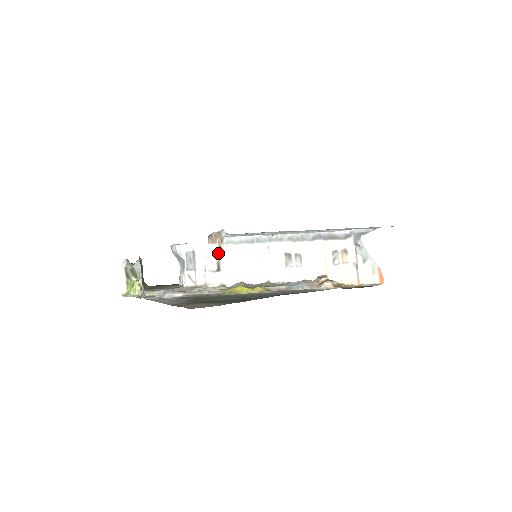
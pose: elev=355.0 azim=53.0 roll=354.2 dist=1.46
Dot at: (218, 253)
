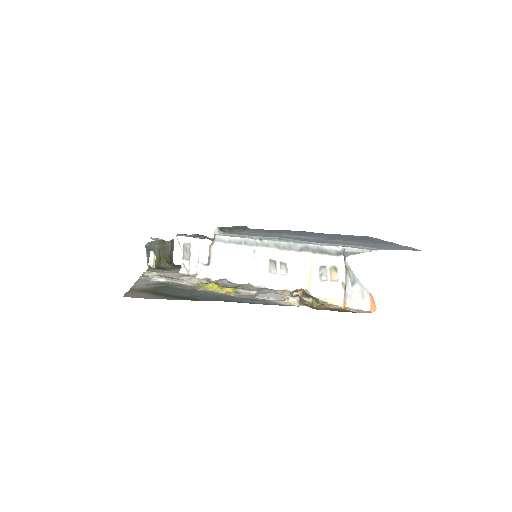
Dot at: (210, 248)
